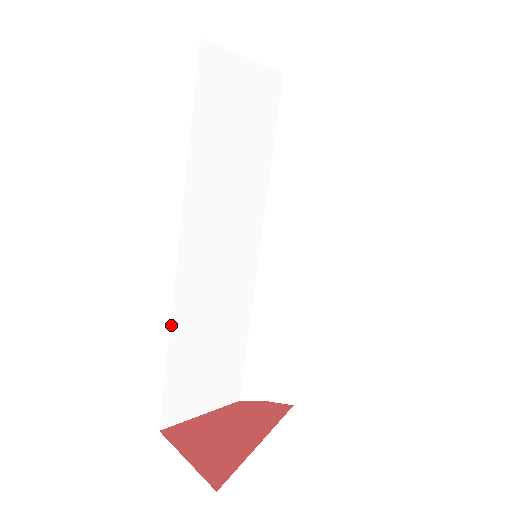
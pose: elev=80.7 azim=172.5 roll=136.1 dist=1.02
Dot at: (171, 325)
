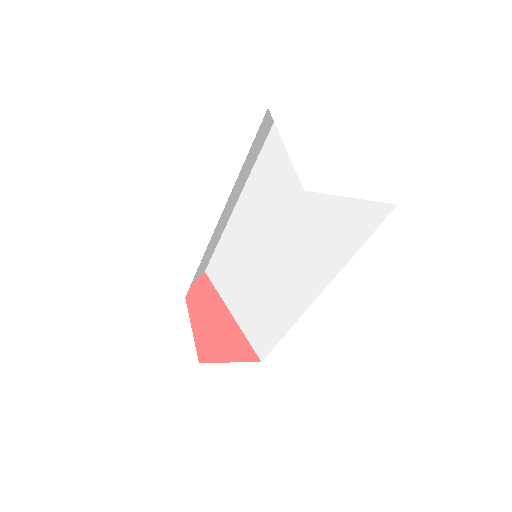
Dot at: occluded
